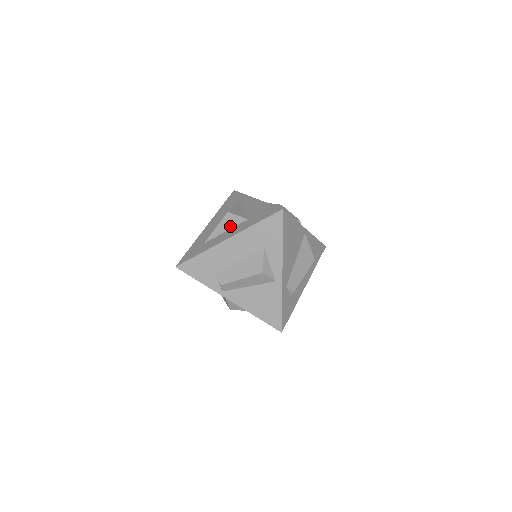
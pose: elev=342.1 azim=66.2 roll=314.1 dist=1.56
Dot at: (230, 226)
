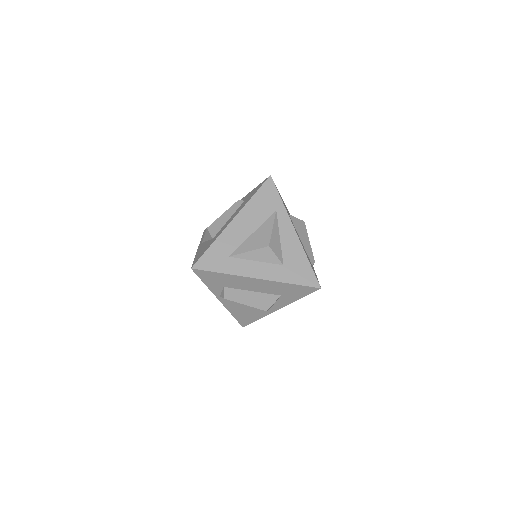
Dot at: (263, 260)
